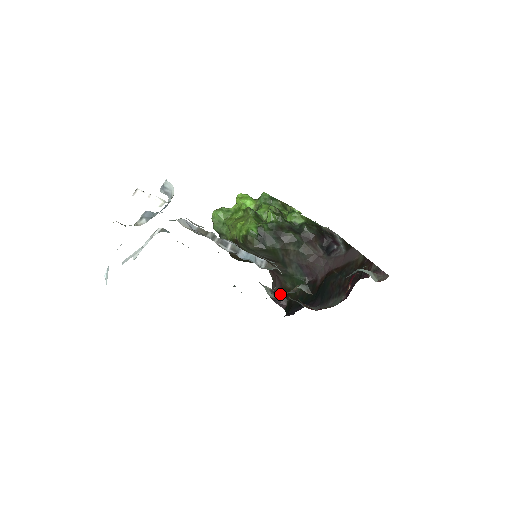
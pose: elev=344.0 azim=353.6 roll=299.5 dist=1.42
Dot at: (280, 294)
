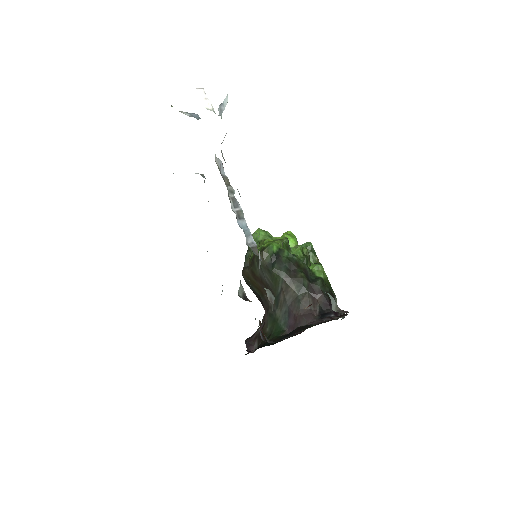
Dot at: (248, 300)
